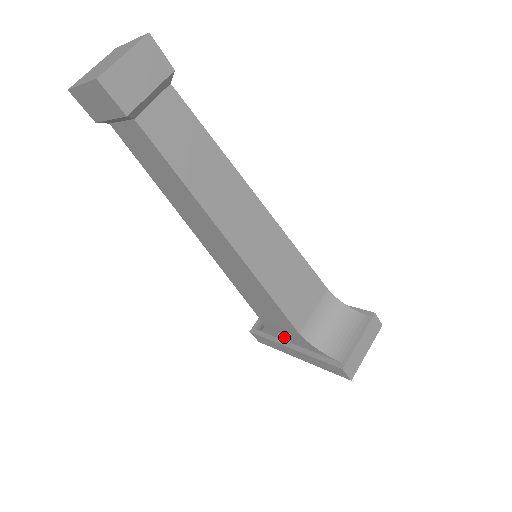
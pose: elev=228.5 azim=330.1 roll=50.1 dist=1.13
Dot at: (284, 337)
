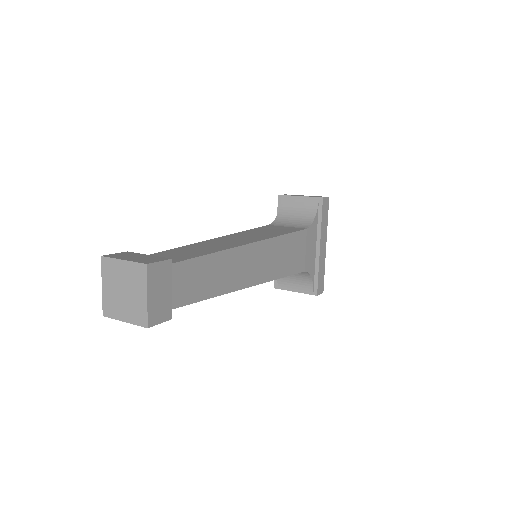
Dot at: occluded
